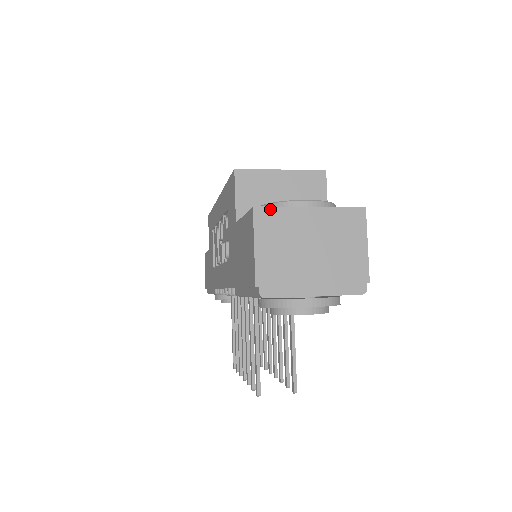
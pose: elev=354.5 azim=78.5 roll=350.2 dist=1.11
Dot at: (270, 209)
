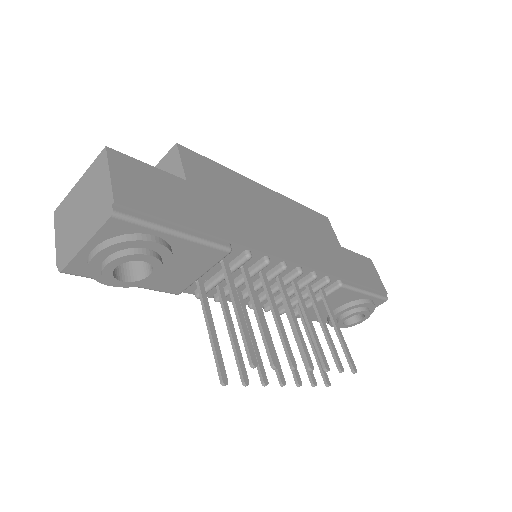
Dot at: (61, 205)
